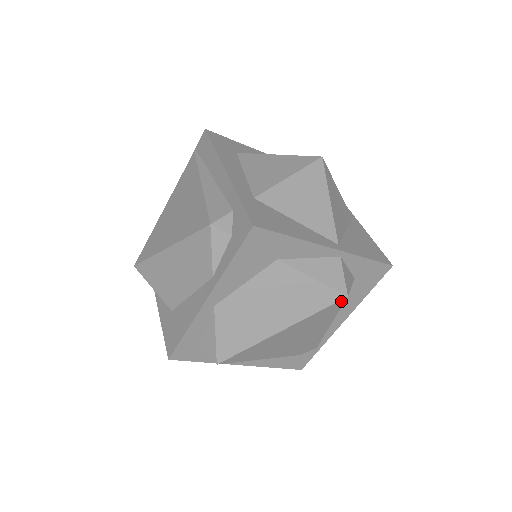
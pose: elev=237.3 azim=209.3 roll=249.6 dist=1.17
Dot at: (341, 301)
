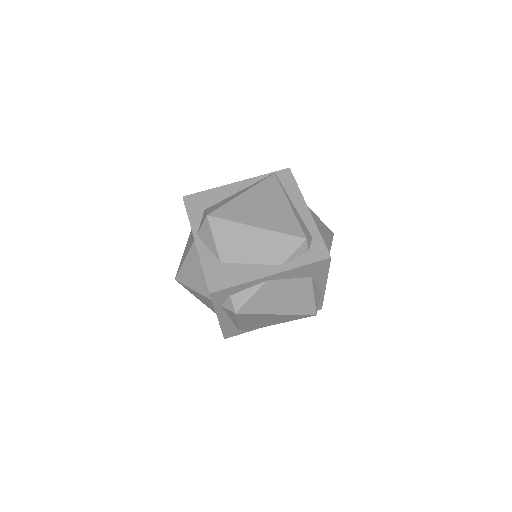
Dot at: (311, 315)
